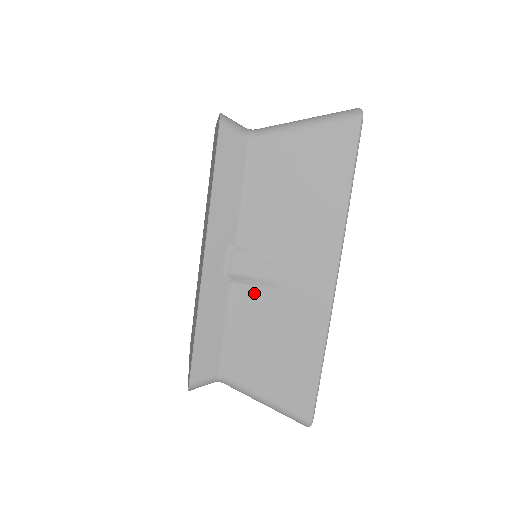
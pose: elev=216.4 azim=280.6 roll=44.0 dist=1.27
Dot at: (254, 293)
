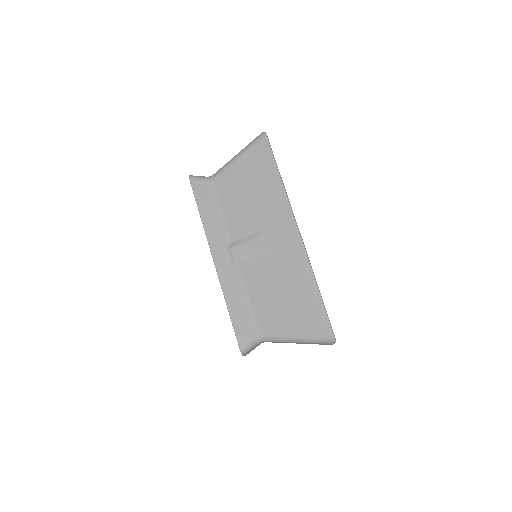
Dot at: (254, 267)
